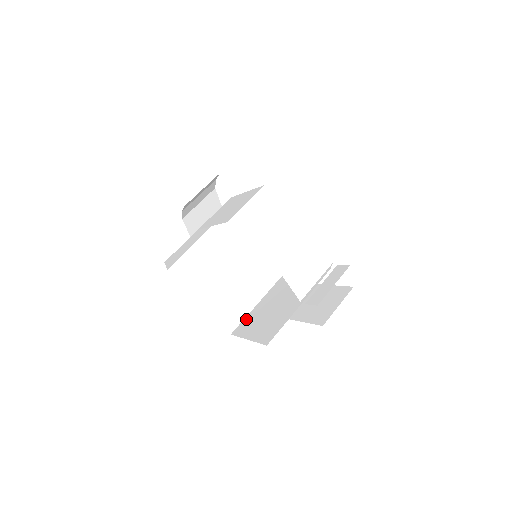
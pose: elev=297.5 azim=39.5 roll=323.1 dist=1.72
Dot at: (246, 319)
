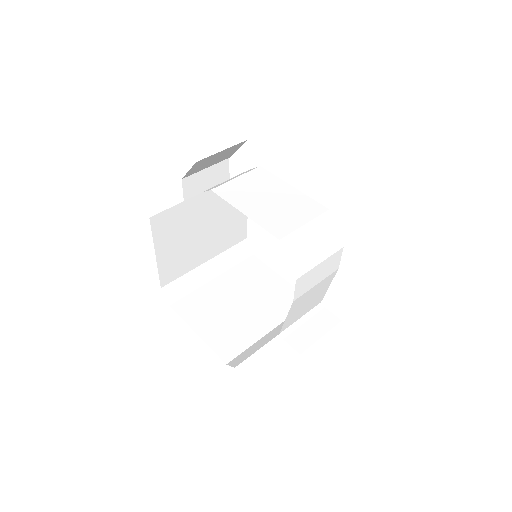
Dot at: (193, 296)
